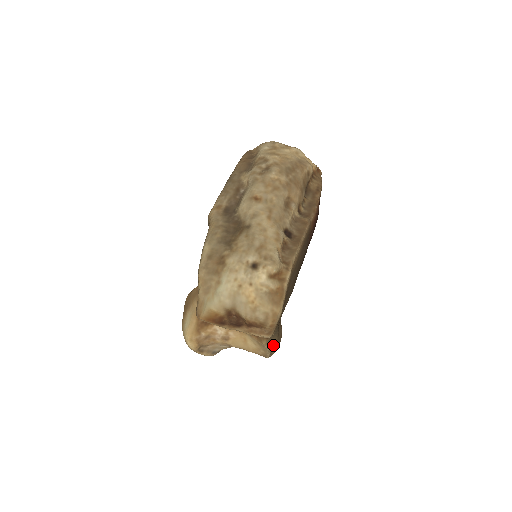
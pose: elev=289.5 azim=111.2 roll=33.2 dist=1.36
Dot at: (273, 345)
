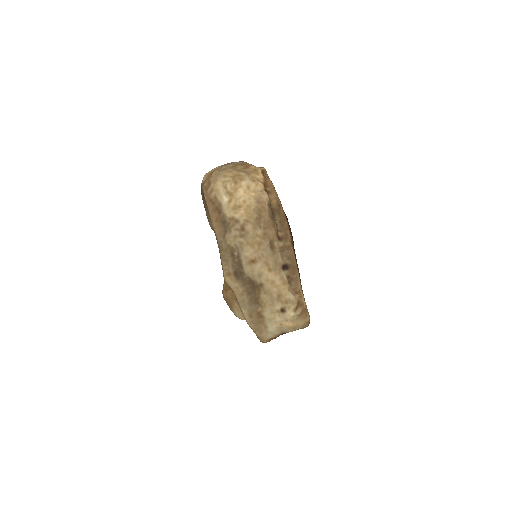
Dot at: occluded
